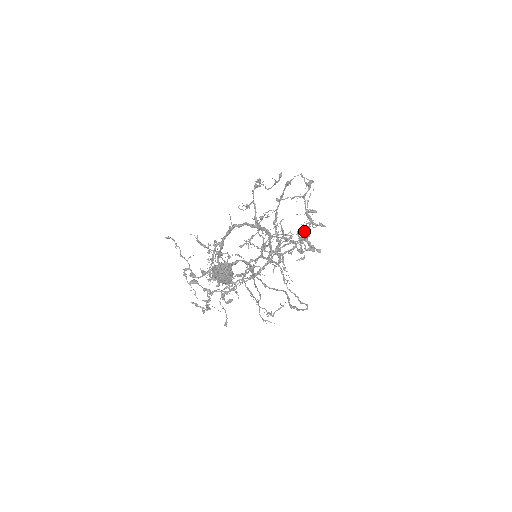
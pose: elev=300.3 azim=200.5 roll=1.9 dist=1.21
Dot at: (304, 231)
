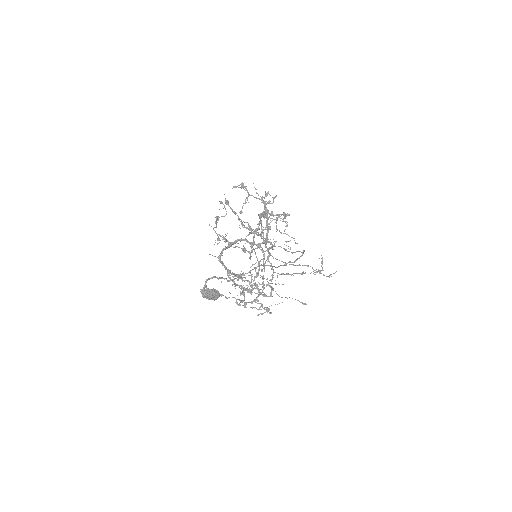
Dot at: (259, 216)
